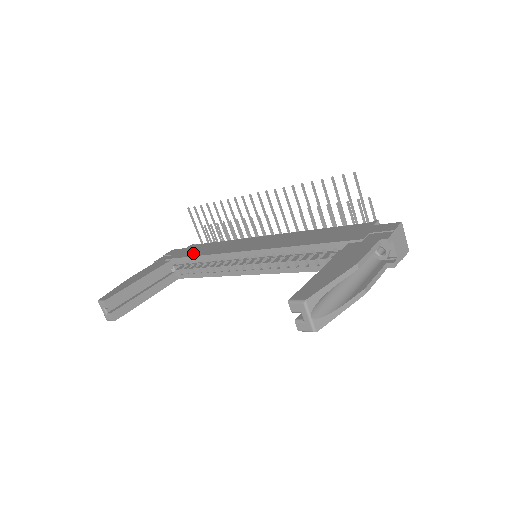
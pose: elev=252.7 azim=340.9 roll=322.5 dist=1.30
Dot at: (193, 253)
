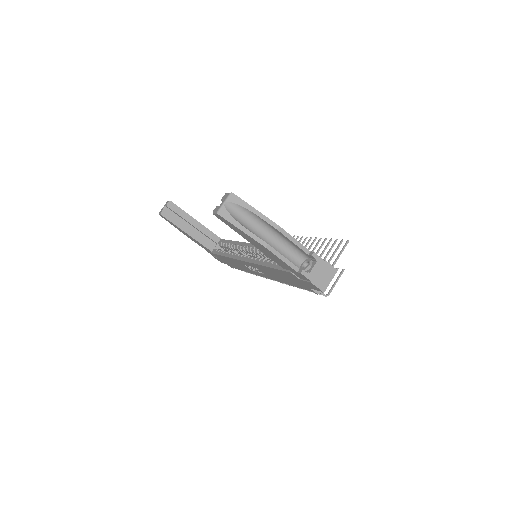
Dot at: occluded
